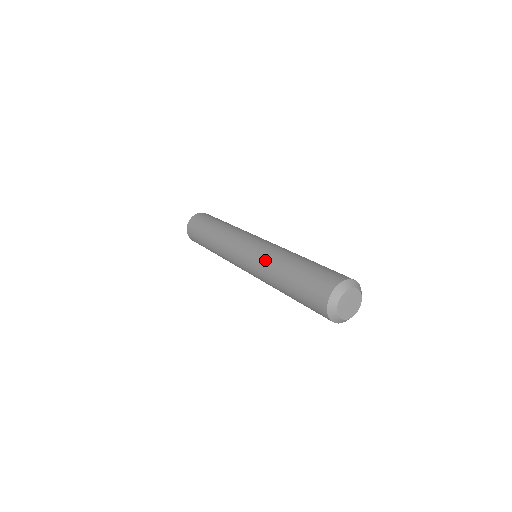
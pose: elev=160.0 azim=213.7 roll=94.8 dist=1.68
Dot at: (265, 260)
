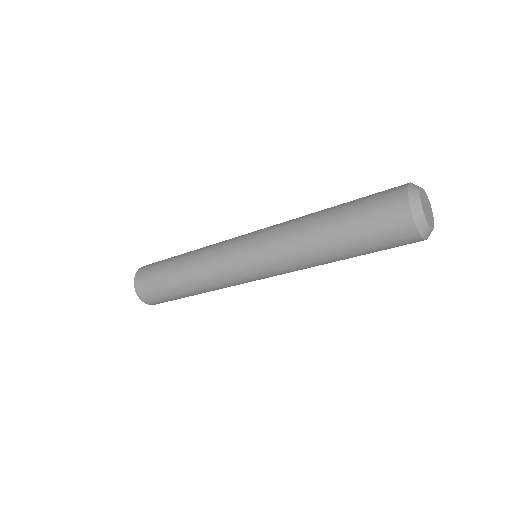
Dot at: (286, 224)
